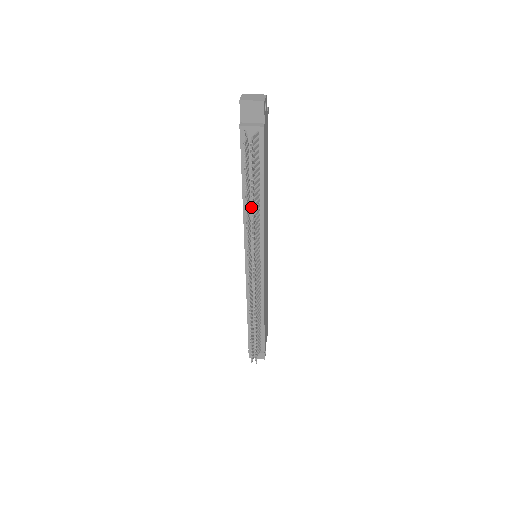
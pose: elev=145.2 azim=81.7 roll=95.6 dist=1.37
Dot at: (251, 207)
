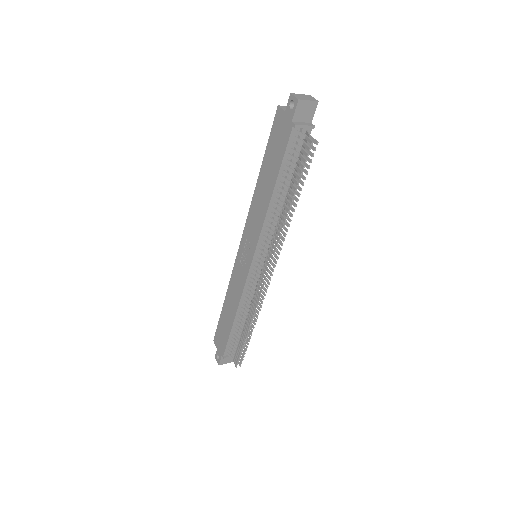
Dot at: (278, 206)
